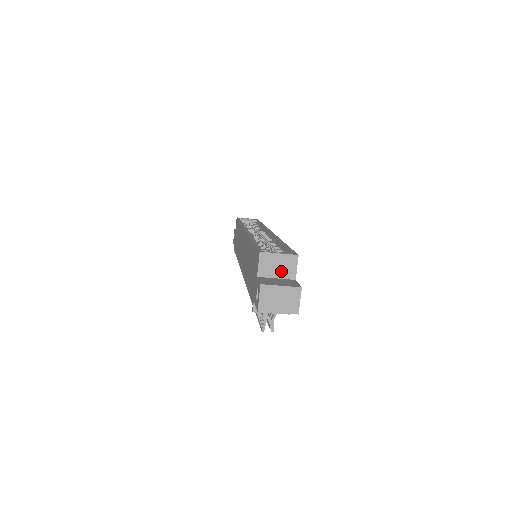
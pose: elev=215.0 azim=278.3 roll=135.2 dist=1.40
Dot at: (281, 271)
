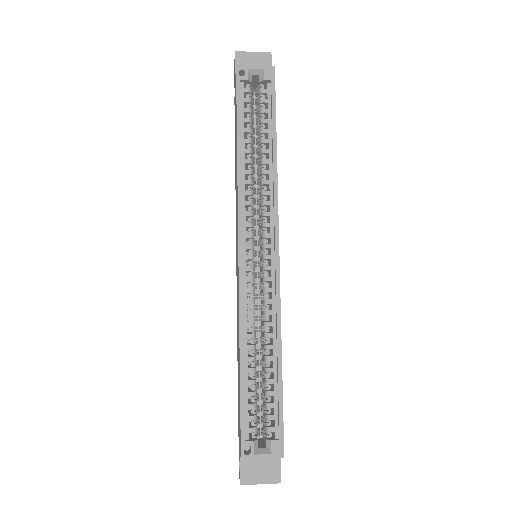
Dot at: occluded
